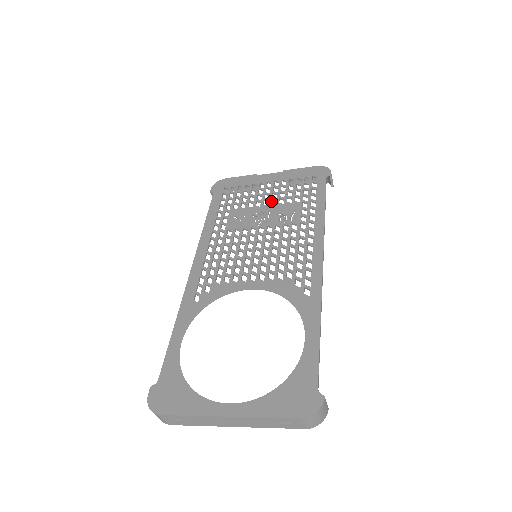
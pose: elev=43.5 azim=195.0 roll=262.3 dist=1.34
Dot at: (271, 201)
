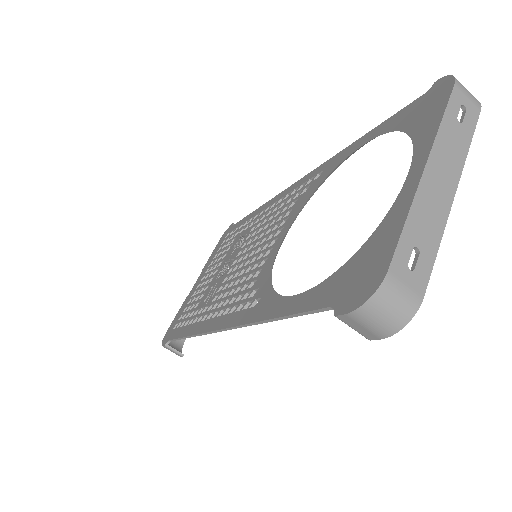
Dot at: (218, 268)
